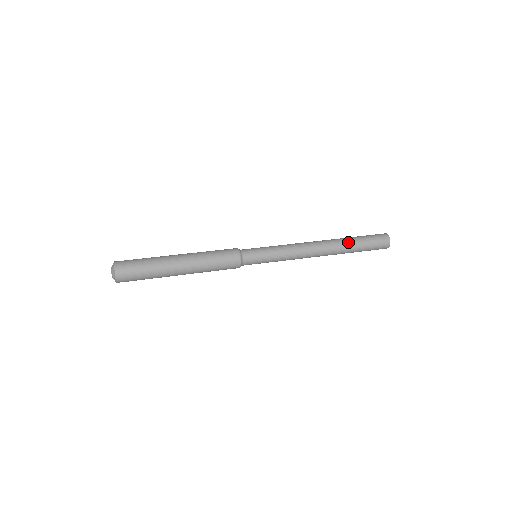
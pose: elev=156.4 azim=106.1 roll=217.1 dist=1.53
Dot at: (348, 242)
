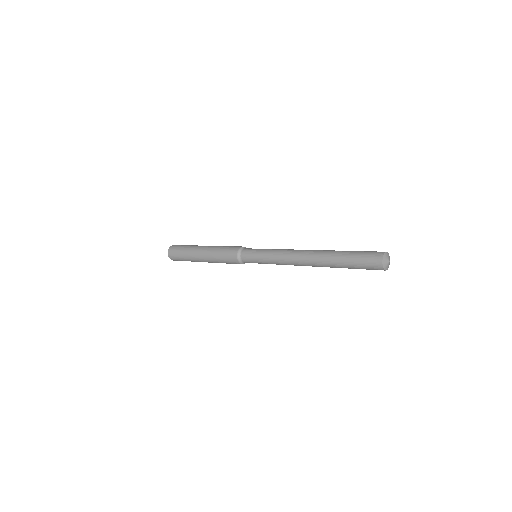
Dot at: (332, 259)
